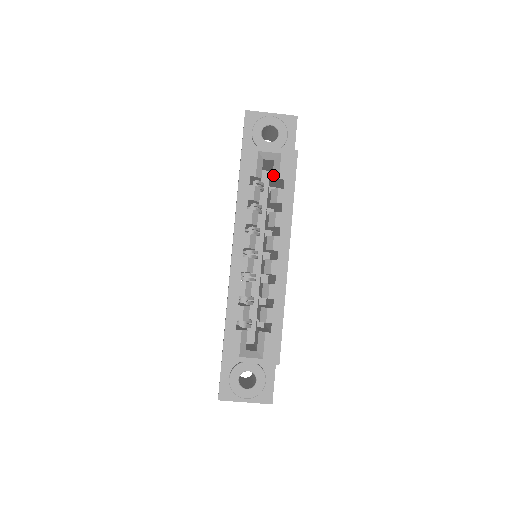
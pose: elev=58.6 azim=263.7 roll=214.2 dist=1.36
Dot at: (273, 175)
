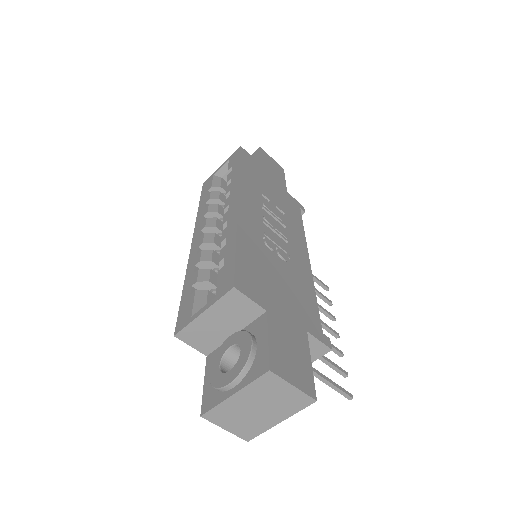
Dot at: occluded
